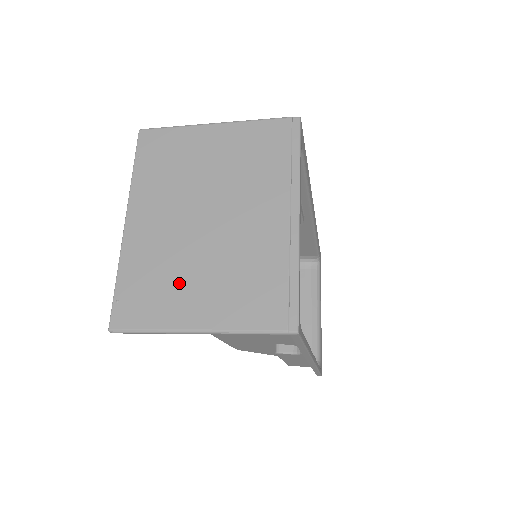
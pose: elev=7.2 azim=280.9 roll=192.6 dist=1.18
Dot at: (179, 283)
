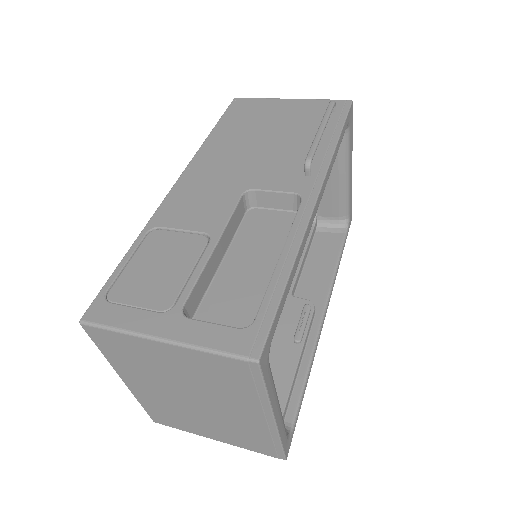
Dot at: (190, 421)
